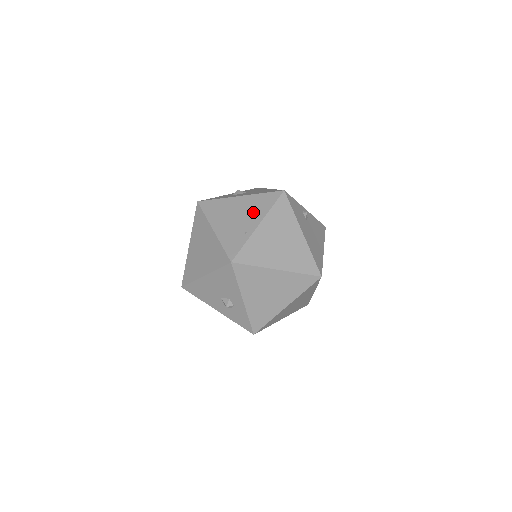
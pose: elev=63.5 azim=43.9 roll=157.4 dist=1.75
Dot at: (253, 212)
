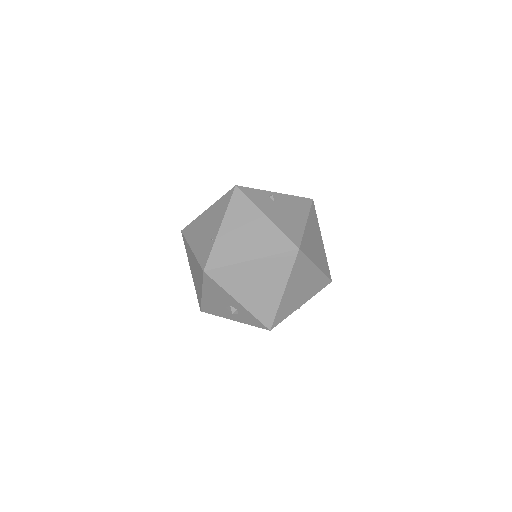
Dot at: (216, 218)
